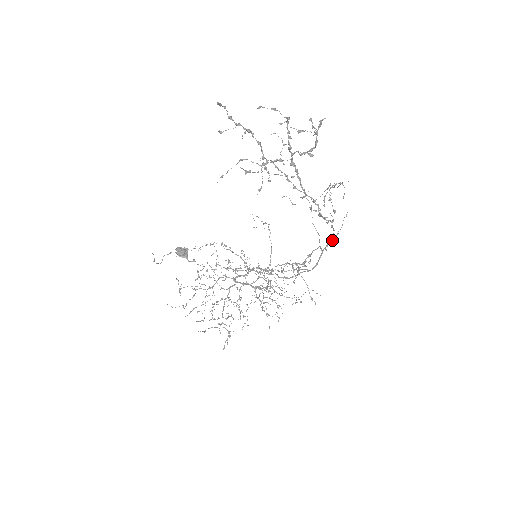
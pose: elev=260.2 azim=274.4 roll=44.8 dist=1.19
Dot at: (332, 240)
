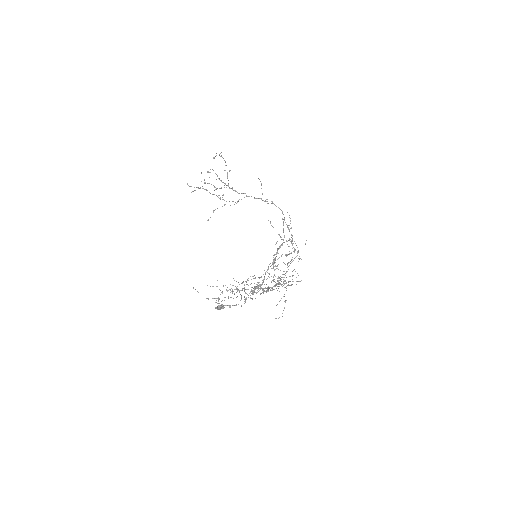
Dot at: occluded
